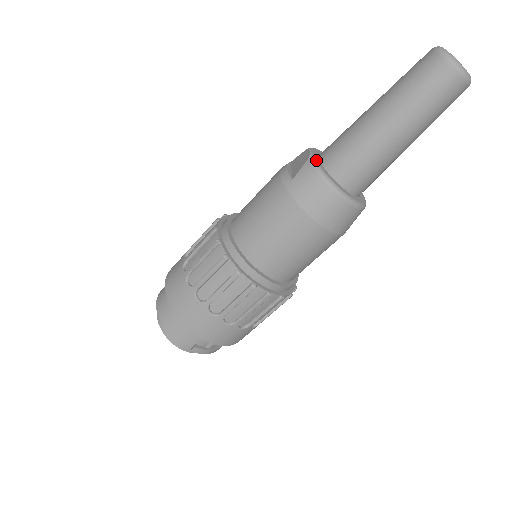
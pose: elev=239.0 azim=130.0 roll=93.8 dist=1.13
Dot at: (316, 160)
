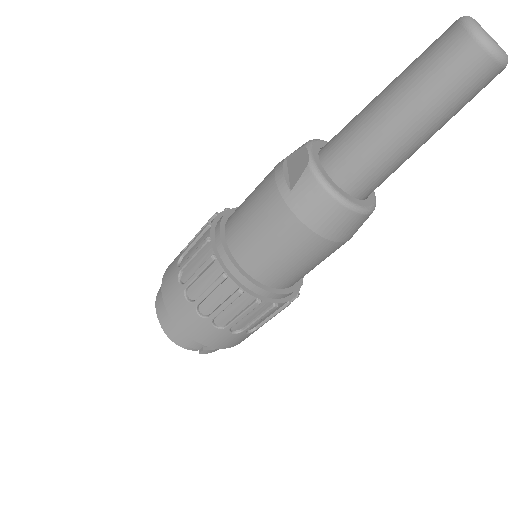
Dot at: (317, 166)
